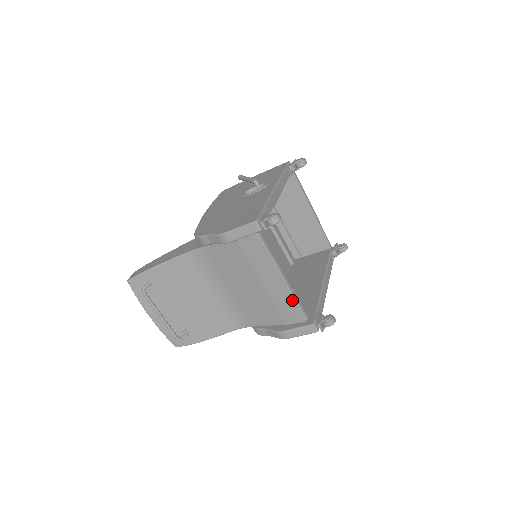
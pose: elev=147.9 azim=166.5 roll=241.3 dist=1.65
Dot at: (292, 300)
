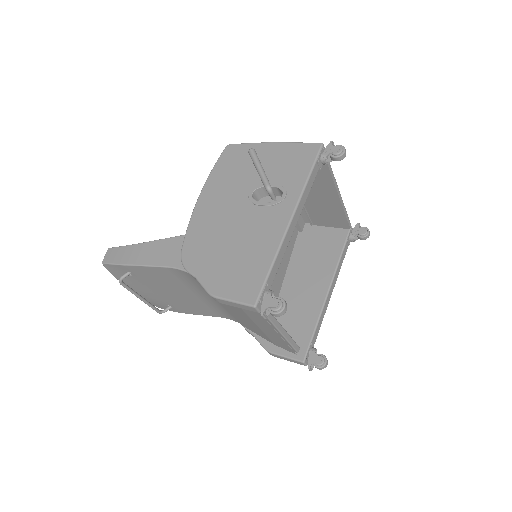
Dot at: (285, 343)
